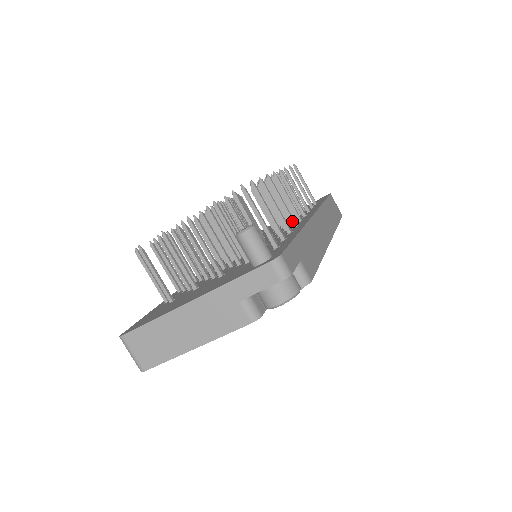
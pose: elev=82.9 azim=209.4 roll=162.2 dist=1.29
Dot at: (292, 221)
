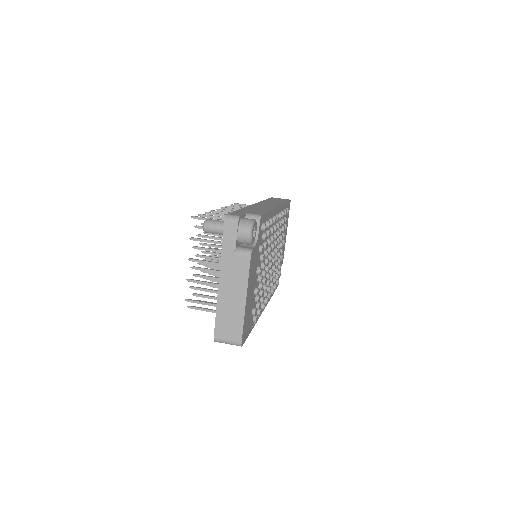
Dot at: occluded
